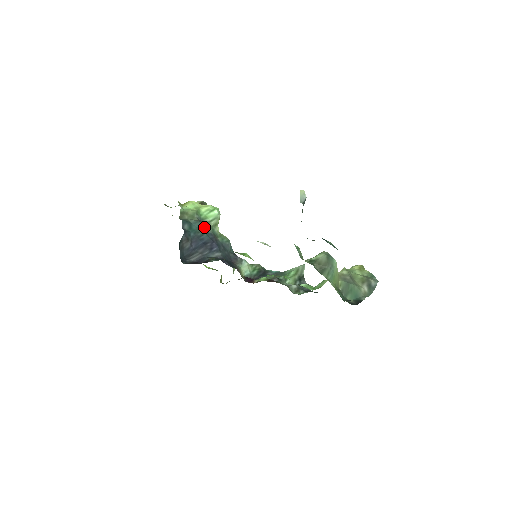
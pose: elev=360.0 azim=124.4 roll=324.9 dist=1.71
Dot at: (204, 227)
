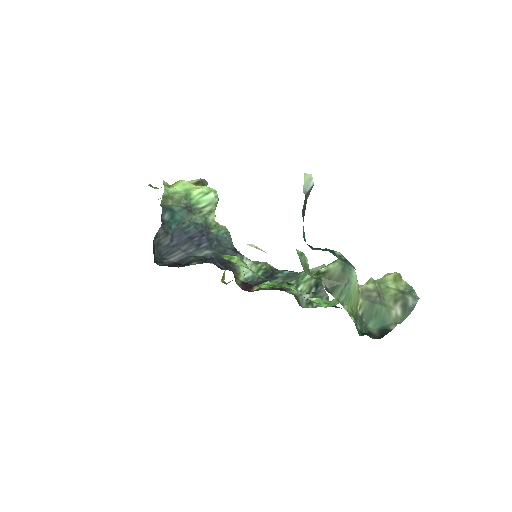
Dot at: (192, 216)
